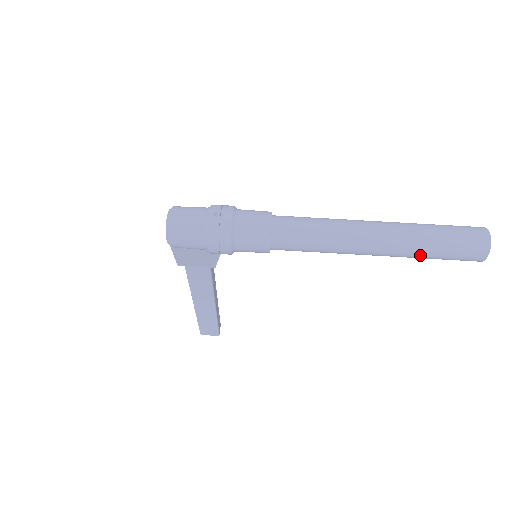
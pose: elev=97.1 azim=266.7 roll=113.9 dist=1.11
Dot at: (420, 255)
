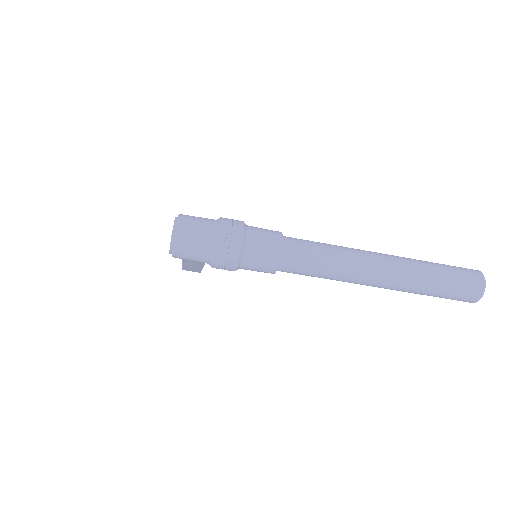
Dot at: (416, 293)
